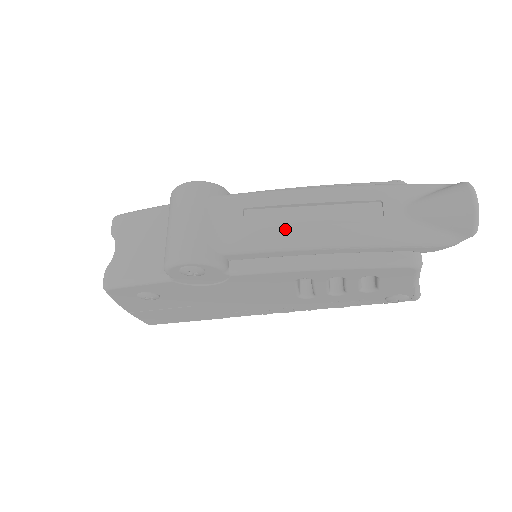
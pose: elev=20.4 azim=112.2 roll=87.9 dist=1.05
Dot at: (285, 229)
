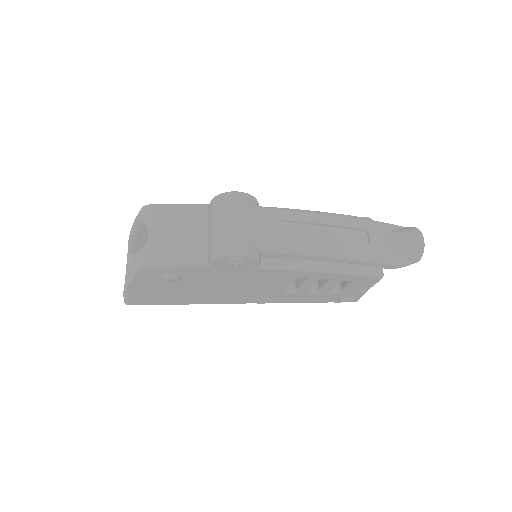
Dot at: (309, 240)
